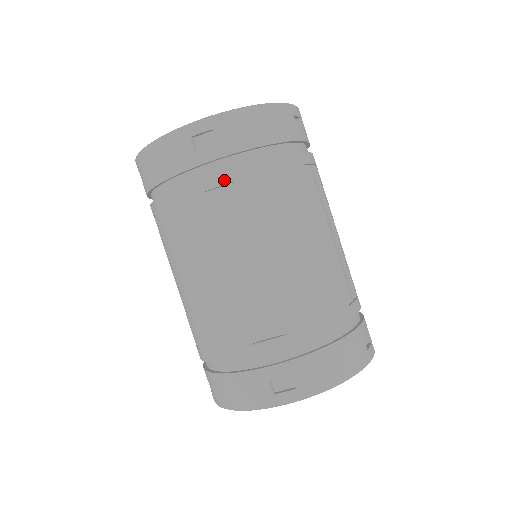
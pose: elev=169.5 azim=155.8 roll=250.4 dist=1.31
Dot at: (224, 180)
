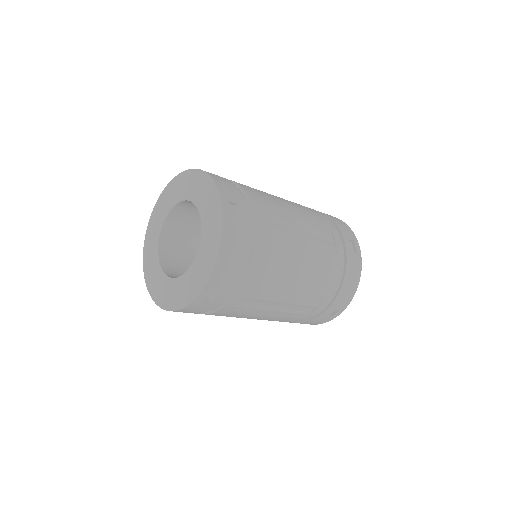
Dot at: (238, 298)
